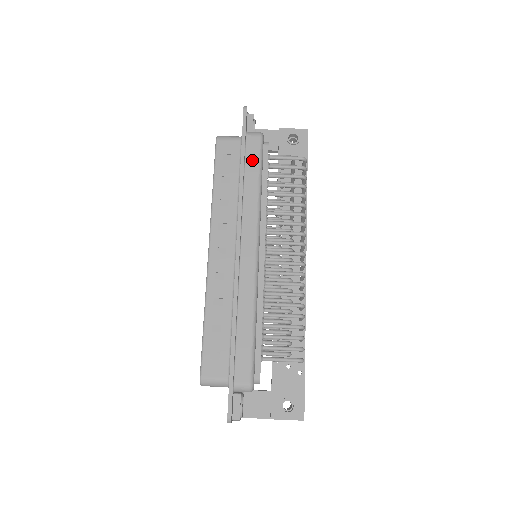
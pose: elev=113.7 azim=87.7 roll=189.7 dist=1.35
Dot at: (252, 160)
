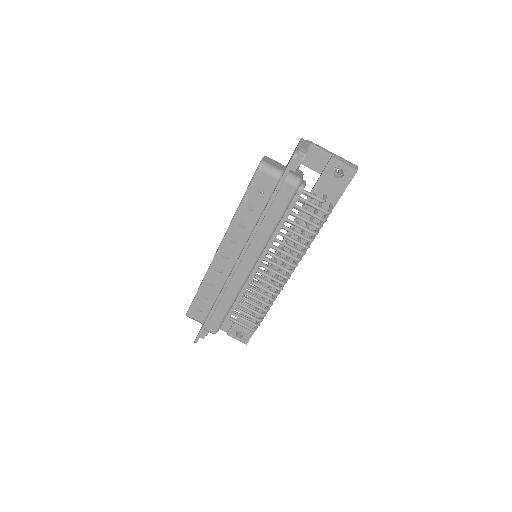
Dot at: (279, 205)
